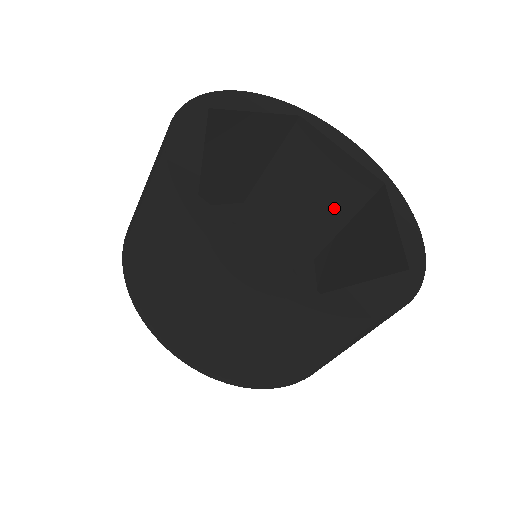
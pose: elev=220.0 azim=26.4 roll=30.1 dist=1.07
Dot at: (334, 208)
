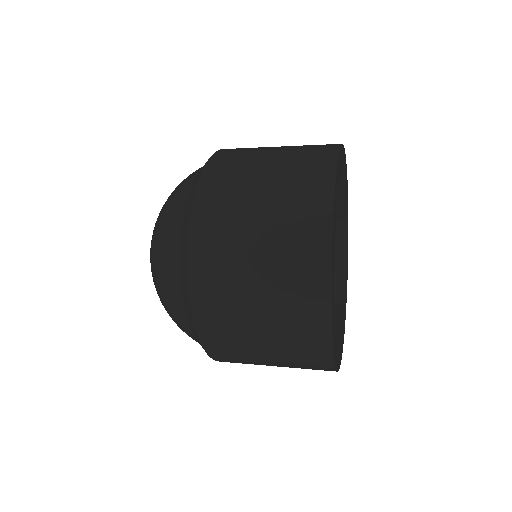
Dot at: occluded
